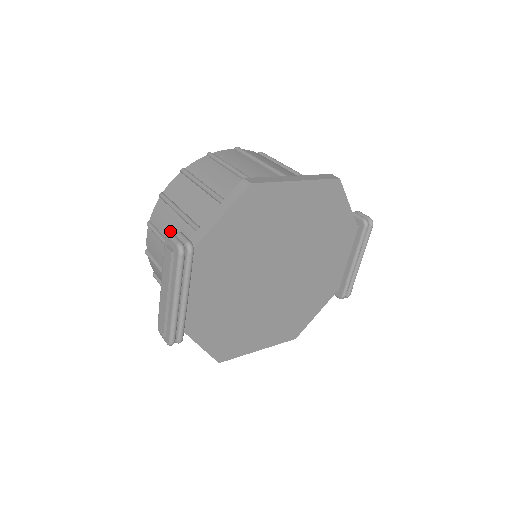
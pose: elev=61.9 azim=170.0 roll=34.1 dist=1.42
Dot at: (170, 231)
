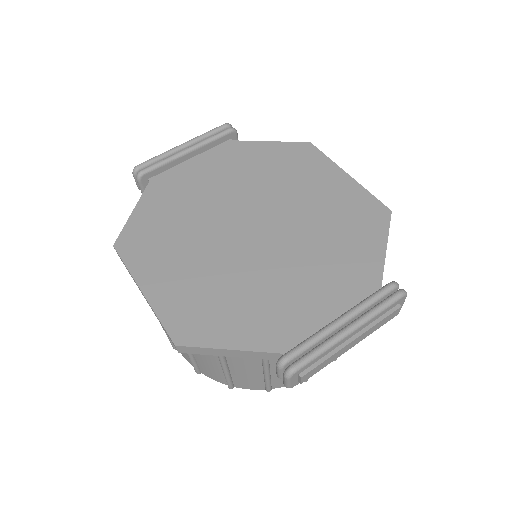
Dot at: occluded
